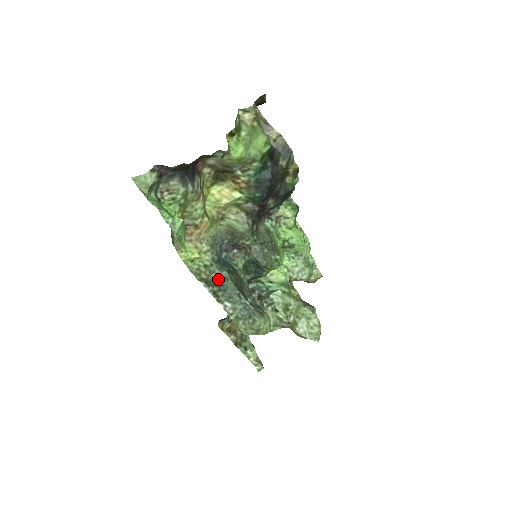
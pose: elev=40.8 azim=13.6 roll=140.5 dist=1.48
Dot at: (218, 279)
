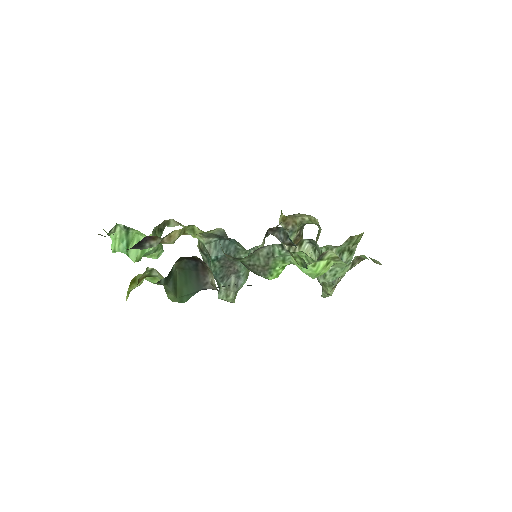
Dot at: occluded
